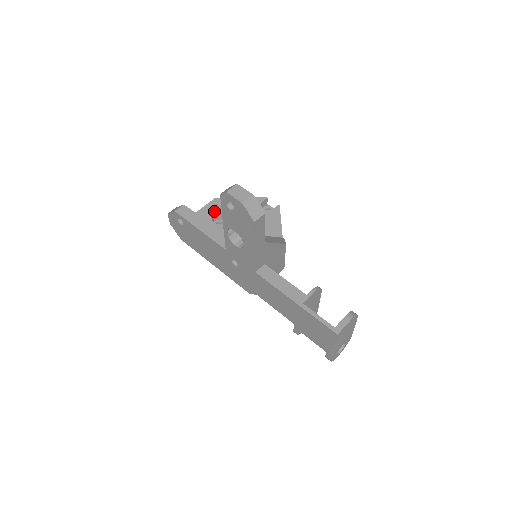
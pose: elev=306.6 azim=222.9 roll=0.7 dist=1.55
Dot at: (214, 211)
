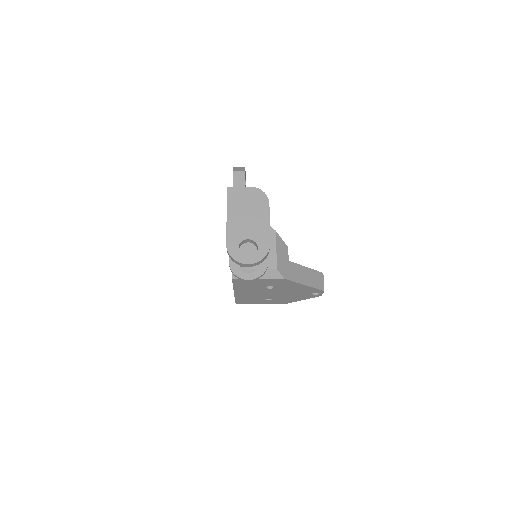
Dot at: occluded
